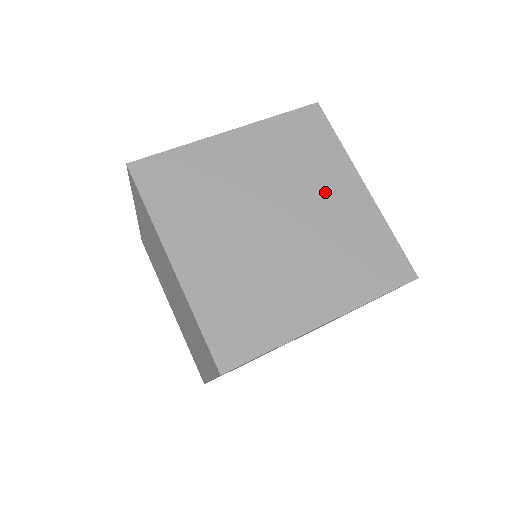
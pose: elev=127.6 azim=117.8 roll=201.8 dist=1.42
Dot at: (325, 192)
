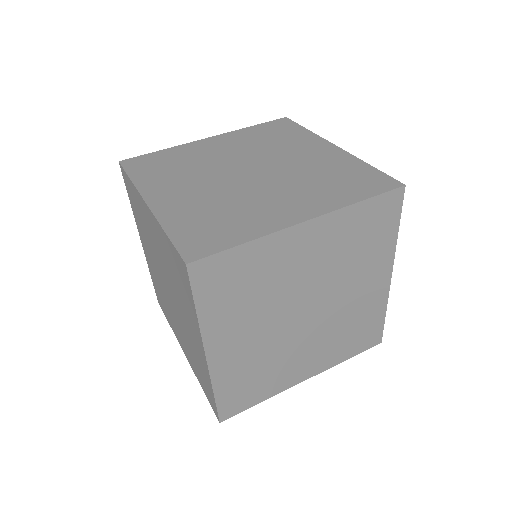
Dot at: (359, 283)
